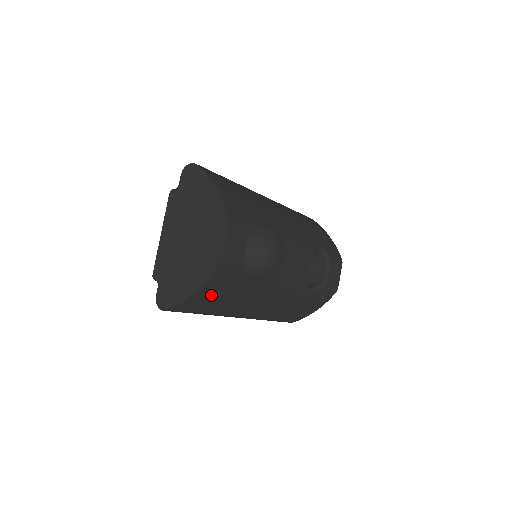
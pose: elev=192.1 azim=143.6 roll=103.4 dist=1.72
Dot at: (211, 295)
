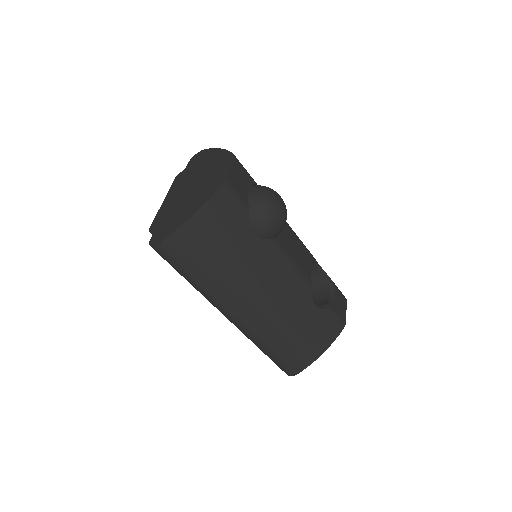
Dot at: (211, 232)
